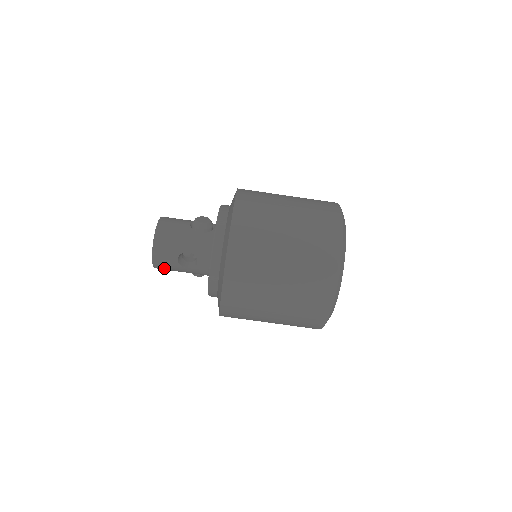
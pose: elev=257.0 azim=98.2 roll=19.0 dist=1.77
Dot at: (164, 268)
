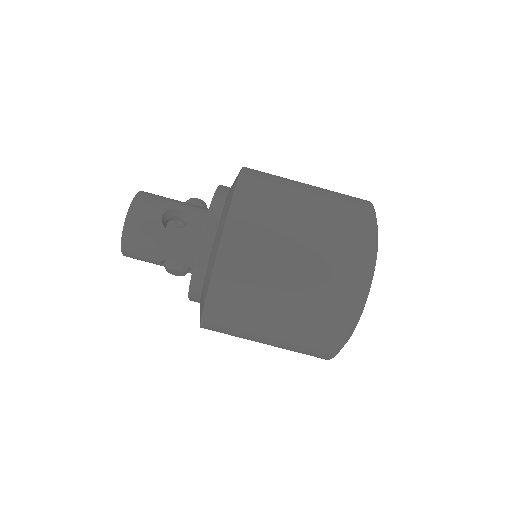
Dot at: (137, 234)
